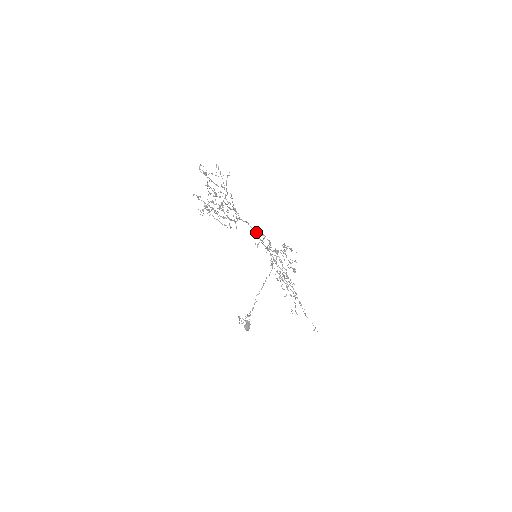
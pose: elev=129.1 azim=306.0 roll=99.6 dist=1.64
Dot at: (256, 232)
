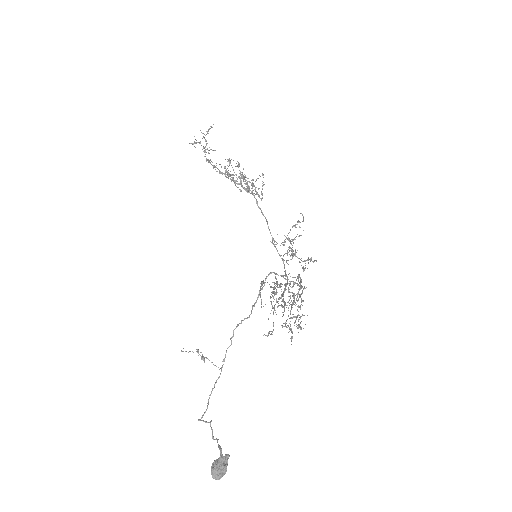
Dot at: (266, 220)
